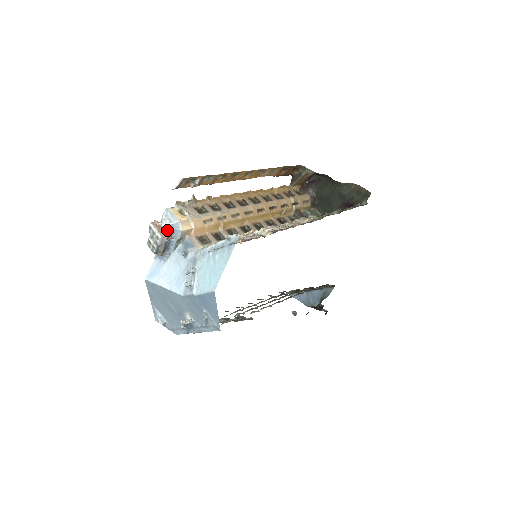
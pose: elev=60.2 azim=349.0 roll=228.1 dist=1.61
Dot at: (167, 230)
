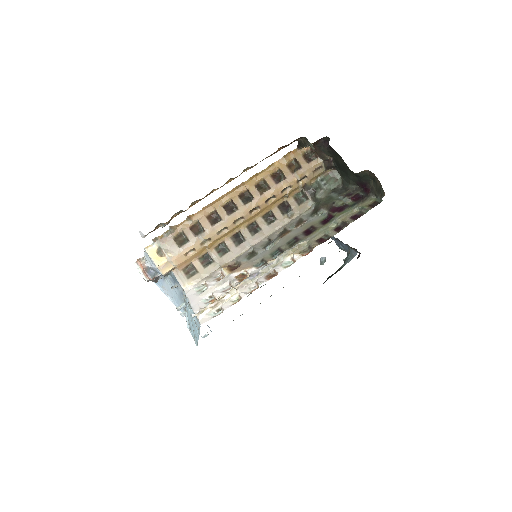
Dot at: (151, 270)
